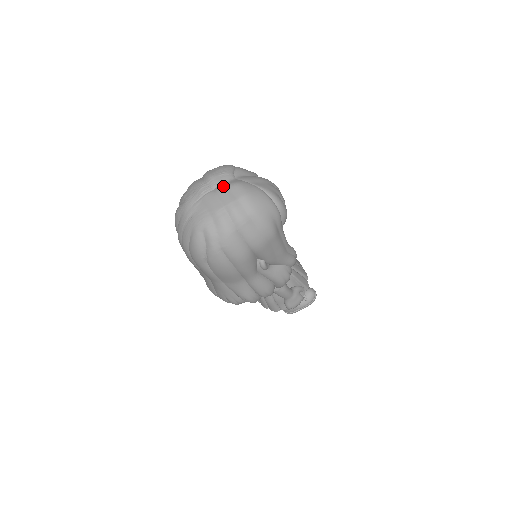
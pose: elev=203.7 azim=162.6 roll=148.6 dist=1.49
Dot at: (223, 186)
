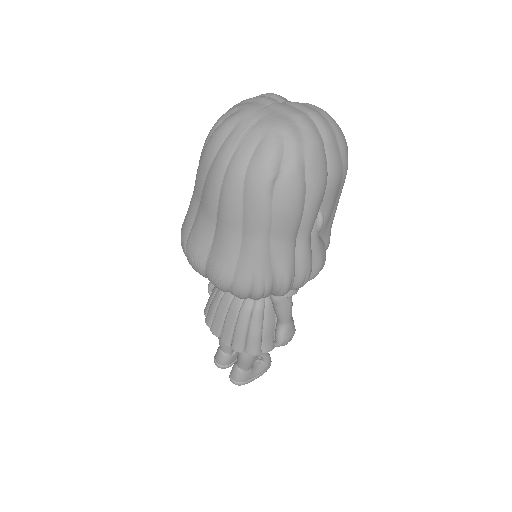
Dot at: occluded
